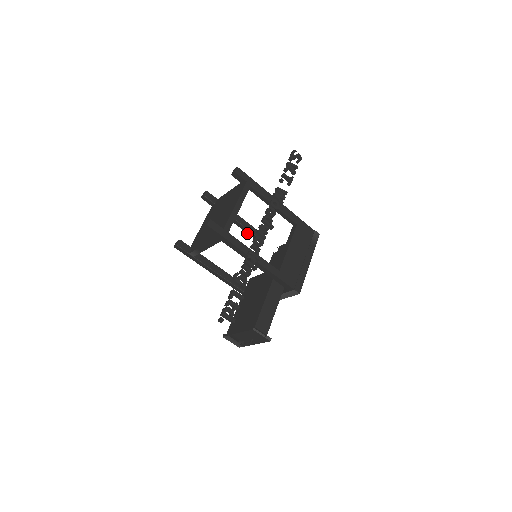
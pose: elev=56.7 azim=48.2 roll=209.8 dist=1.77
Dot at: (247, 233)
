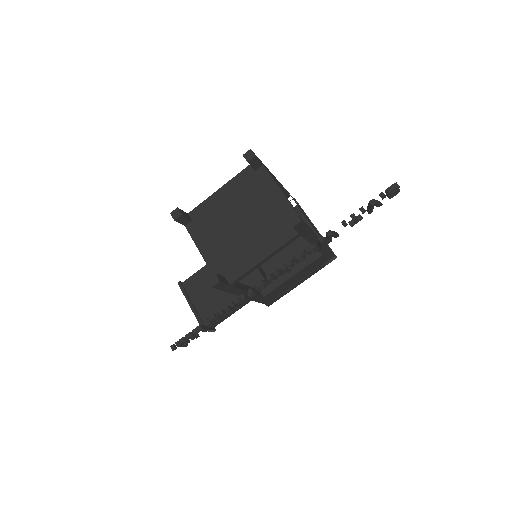
Dot at: occluded
